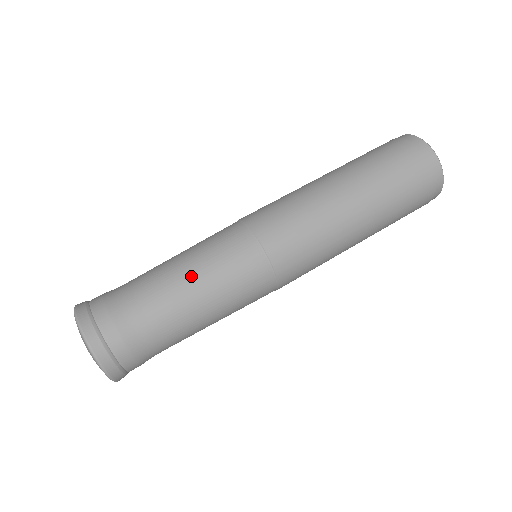
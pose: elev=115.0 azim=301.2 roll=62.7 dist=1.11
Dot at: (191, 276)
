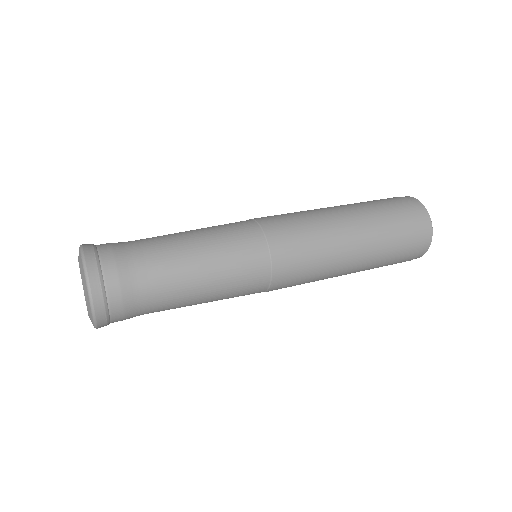
Dot at: (194, 238)
